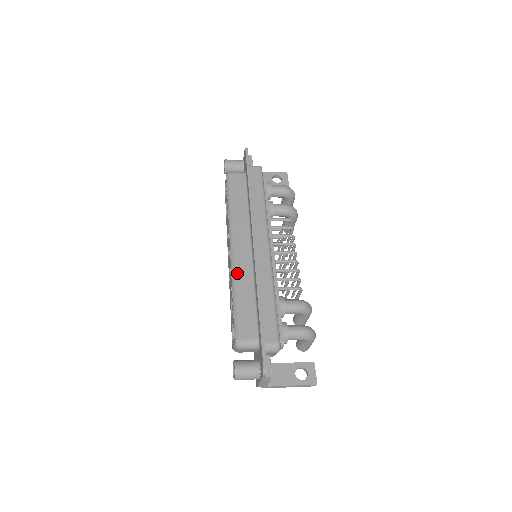
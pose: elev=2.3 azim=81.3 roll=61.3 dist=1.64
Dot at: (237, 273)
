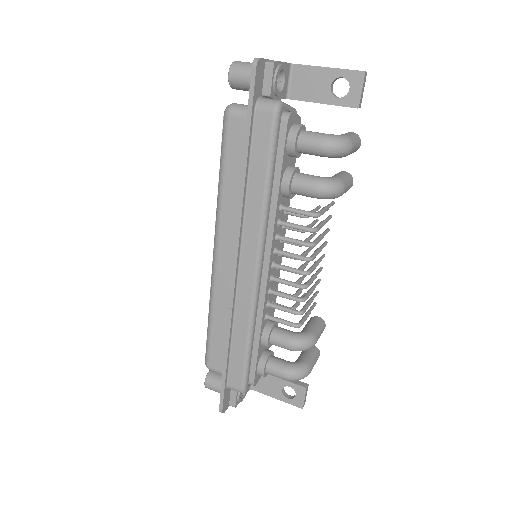
Dot at: (214, 292)
